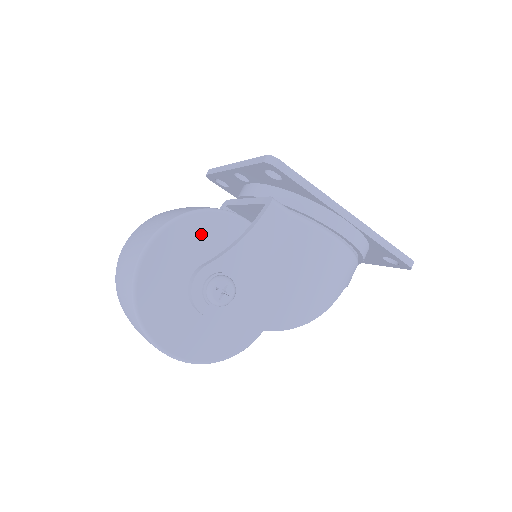
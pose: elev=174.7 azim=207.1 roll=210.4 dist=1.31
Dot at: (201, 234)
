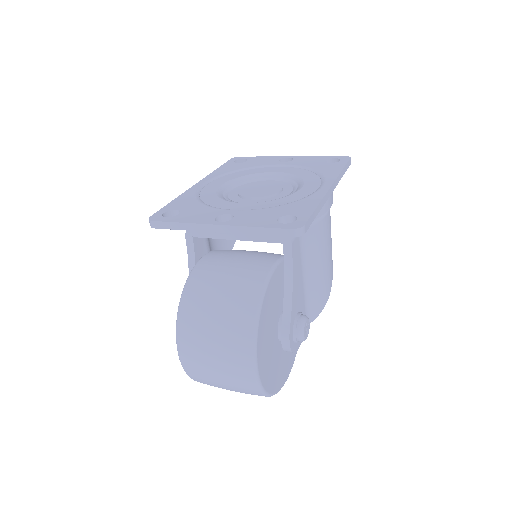
Dot at: (267, 315)
